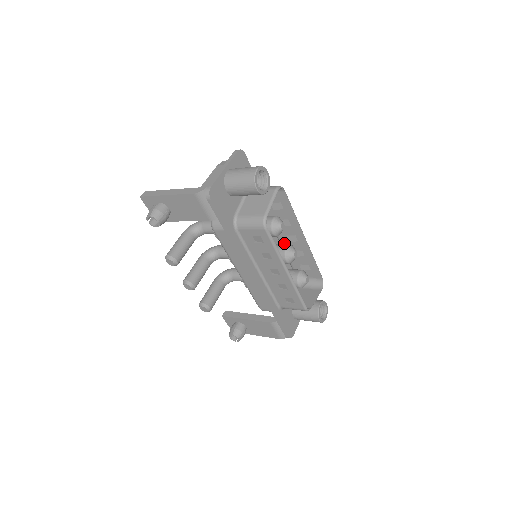
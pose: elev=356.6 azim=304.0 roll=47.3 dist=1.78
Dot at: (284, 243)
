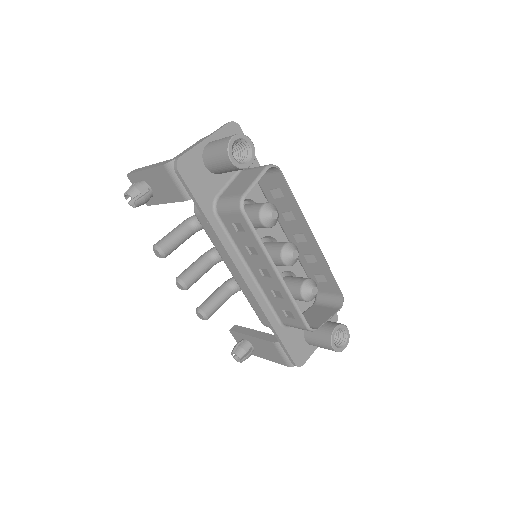
Dot at: occluded
